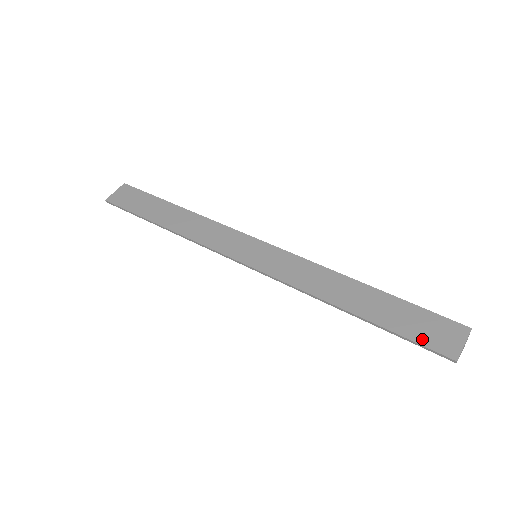
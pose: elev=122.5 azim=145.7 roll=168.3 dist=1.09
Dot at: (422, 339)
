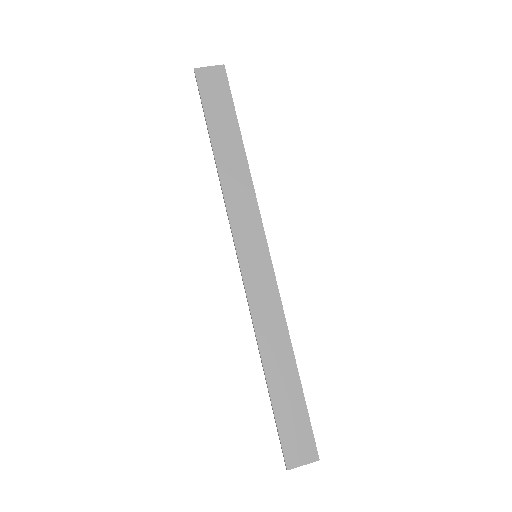
Dot at: (285, 437)
